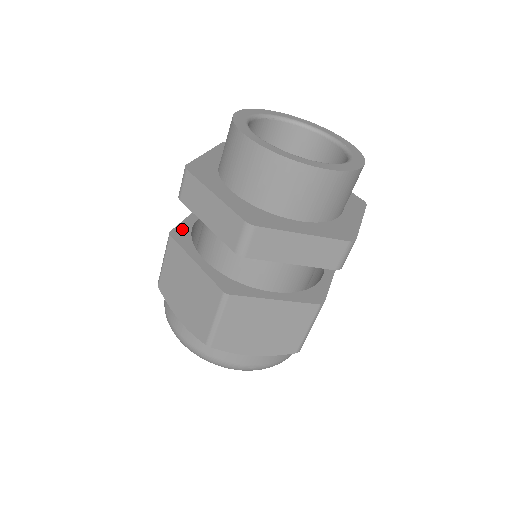
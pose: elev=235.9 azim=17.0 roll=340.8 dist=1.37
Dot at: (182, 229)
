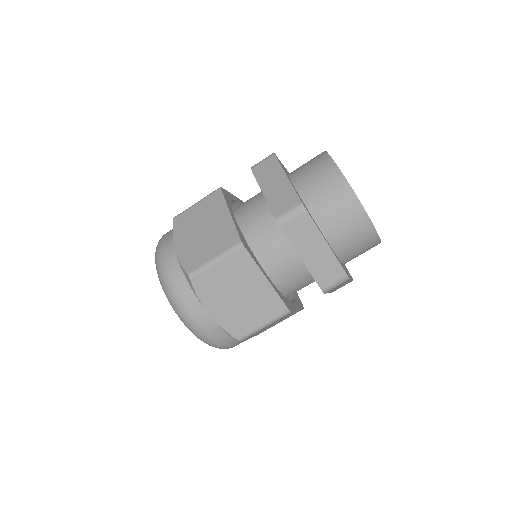
Dot at: (227, 194)
